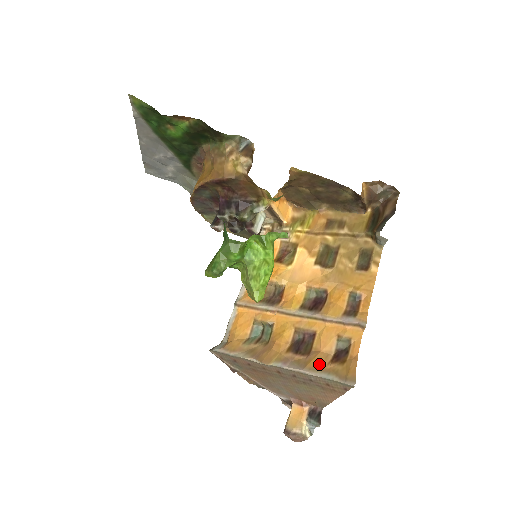
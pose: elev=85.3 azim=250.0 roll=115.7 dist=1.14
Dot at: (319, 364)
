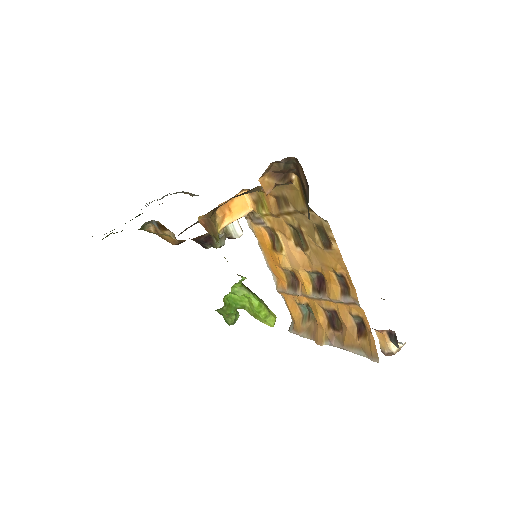
Dot at: (351, 341)
